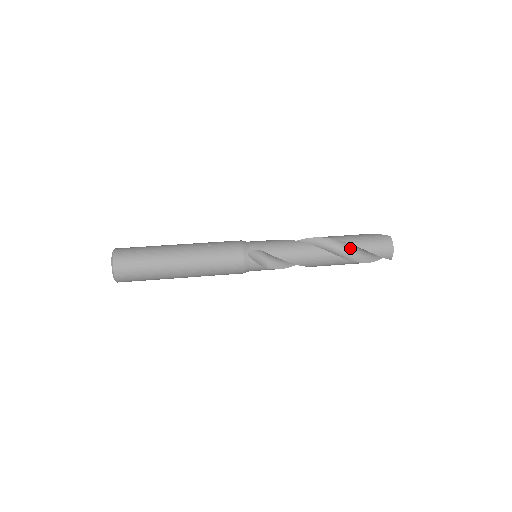
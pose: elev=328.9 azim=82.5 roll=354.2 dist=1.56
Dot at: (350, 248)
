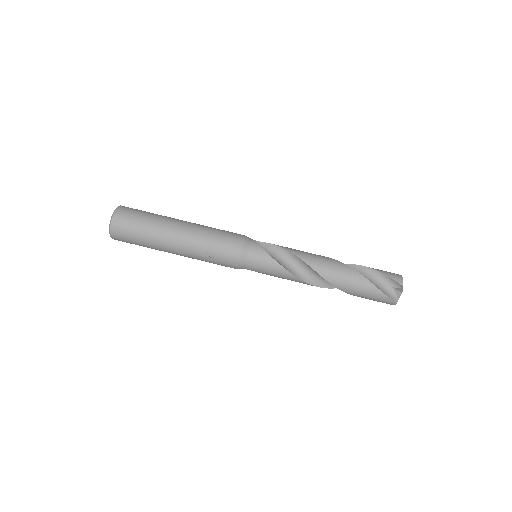
Dot at: occluded
